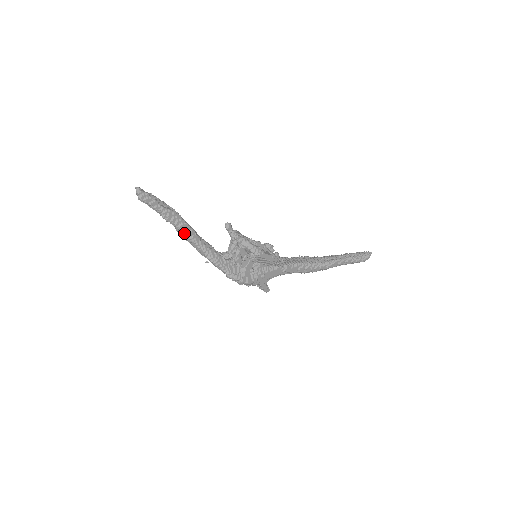
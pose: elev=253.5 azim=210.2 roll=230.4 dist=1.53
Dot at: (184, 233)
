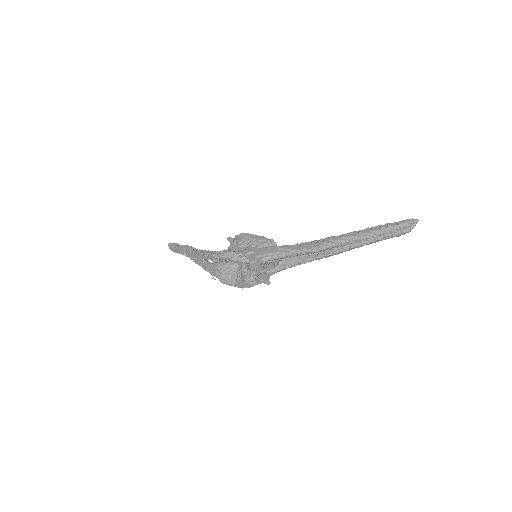
Dot at: (190, 251)
